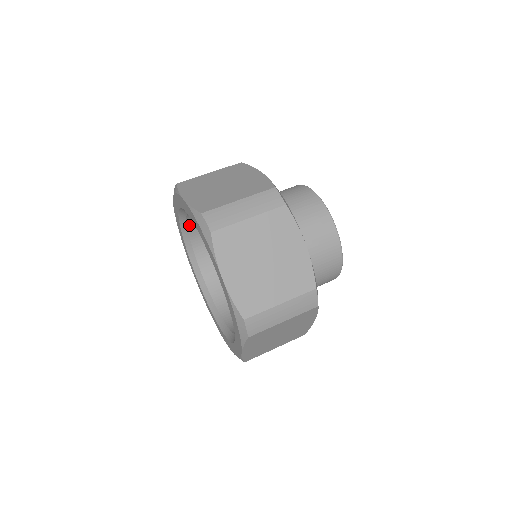
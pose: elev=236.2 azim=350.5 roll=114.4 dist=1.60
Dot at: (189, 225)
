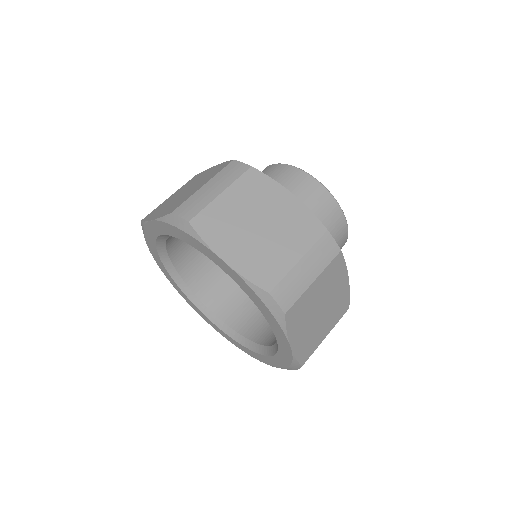
Dot at: (176, 266)
